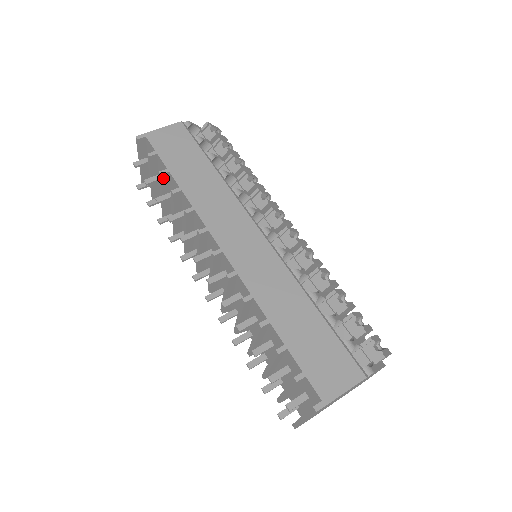
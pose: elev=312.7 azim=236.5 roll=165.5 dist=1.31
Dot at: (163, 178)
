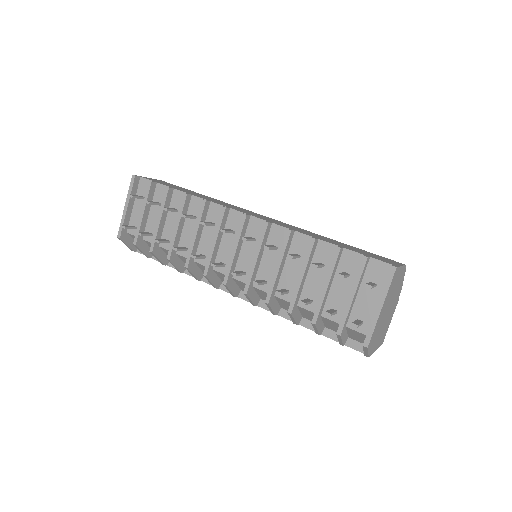
Dot at: (168, 193)
